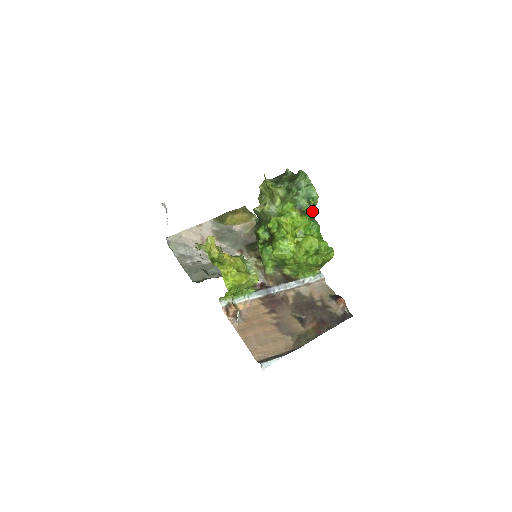
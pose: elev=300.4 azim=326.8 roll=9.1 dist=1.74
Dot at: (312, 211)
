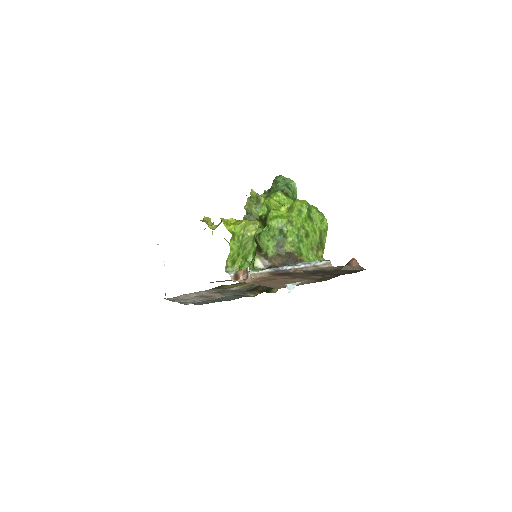
Dot at: (295, 199)
